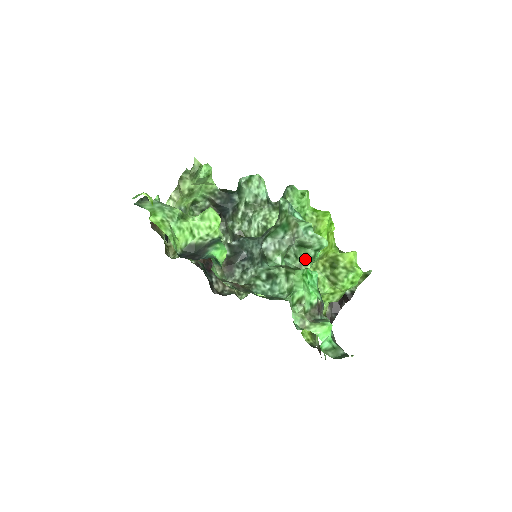
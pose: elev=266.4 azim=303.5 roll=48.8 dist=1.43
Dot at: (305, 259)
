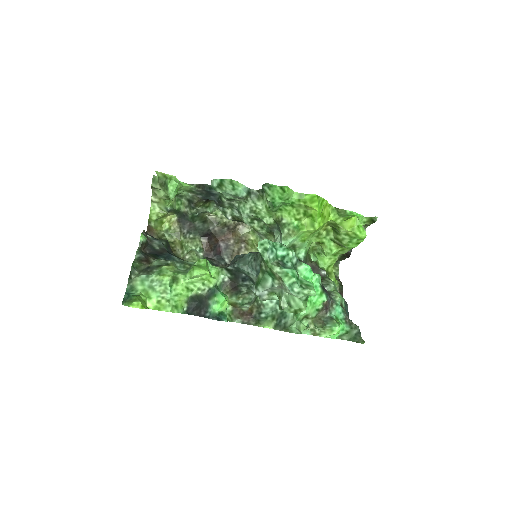
Dot at: (298, 305)
